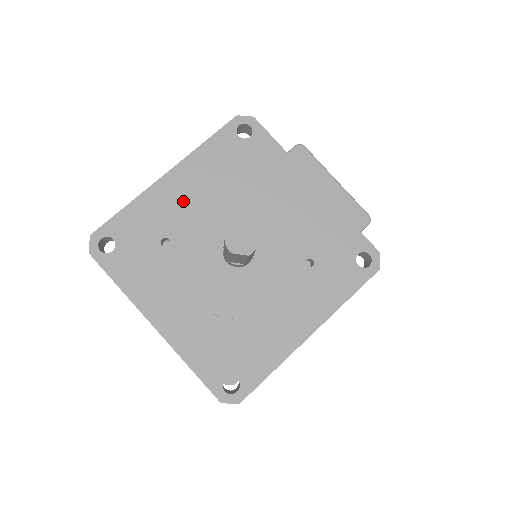
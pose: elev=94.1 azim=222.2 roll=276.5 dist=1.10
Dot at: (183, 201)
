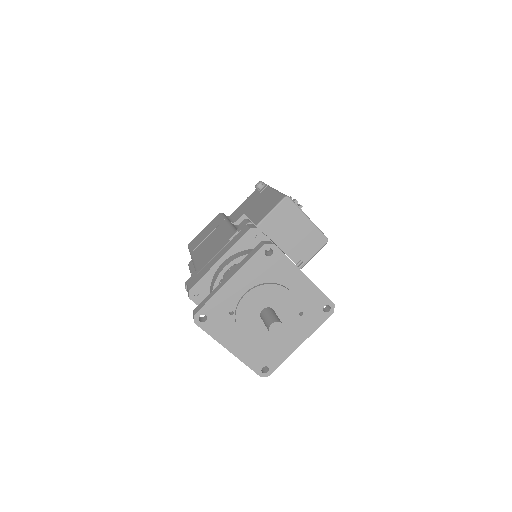
Dot at: (239, 292)
